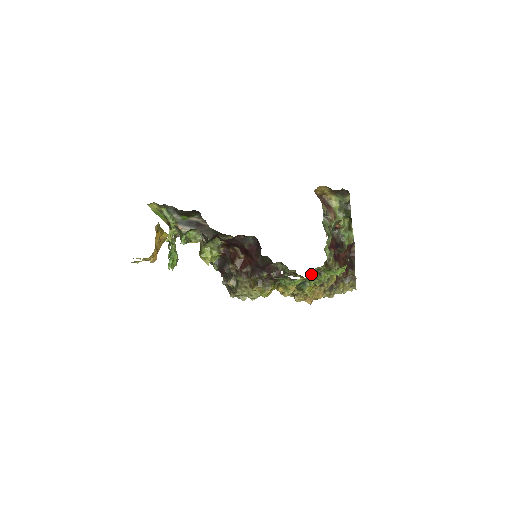
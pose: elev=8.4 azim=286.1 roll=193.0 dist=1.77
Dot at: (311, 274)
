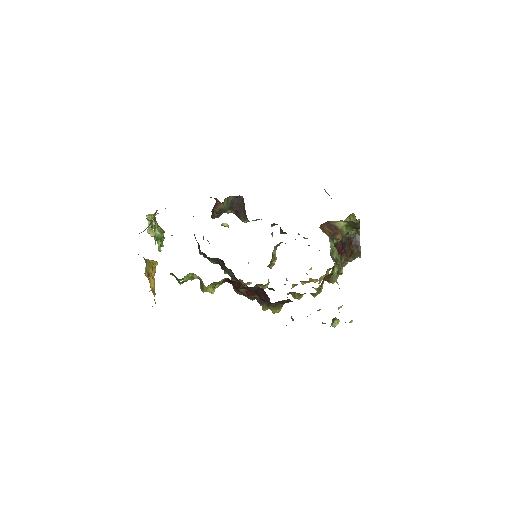
Dot at: (319, 288)
